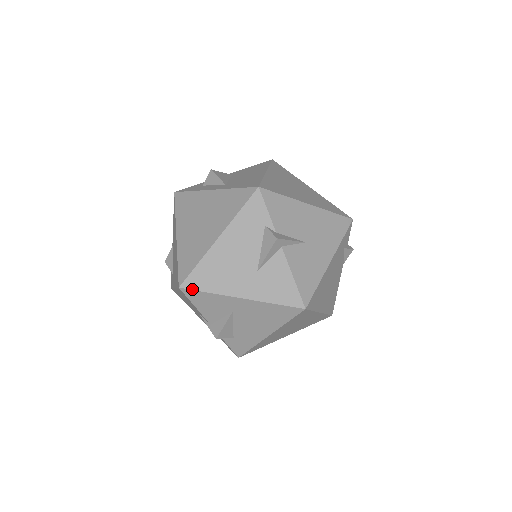
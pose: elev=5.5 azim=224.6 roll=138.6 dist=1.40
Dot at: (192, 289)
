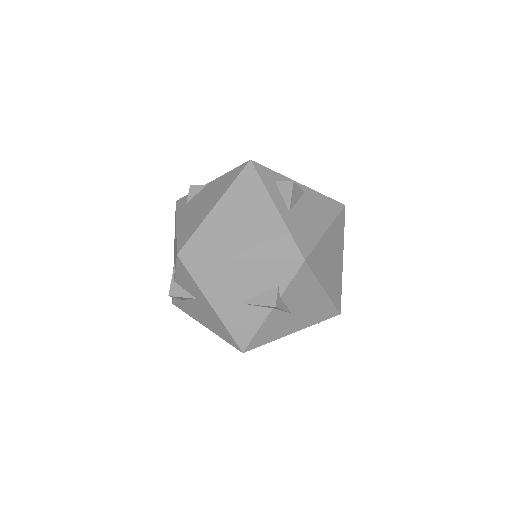
Dot at: (185, 265)
